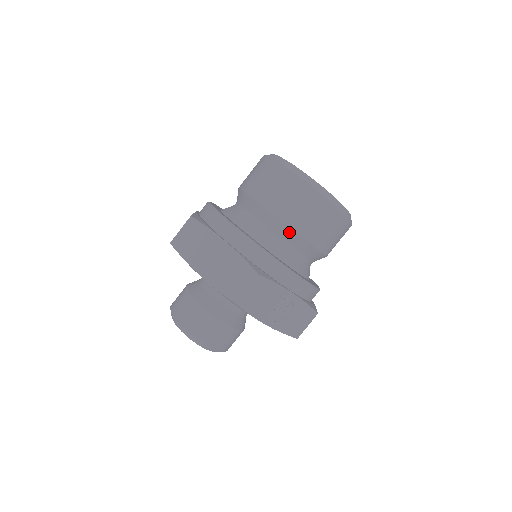
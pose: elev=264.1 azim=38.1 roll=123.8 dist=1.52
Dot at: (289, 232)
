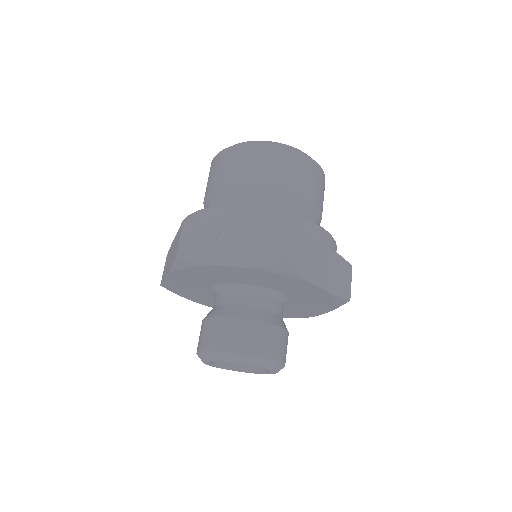
Dot at: (224, 191)
